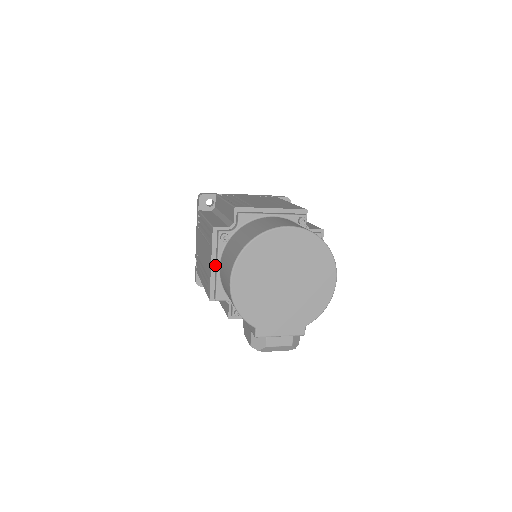
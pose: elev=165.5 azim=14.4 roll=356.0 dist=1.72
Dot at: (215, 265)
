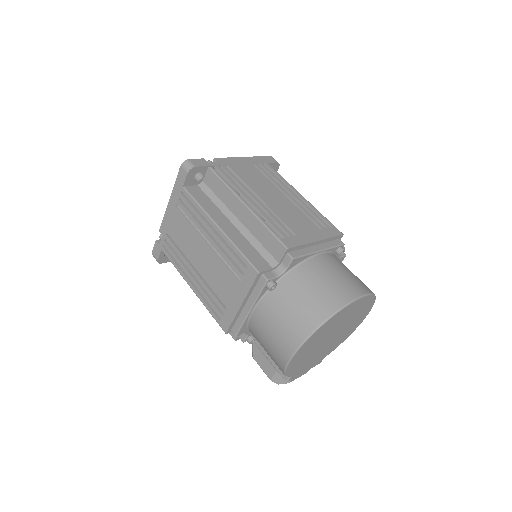
Dot at: (245, 304)
